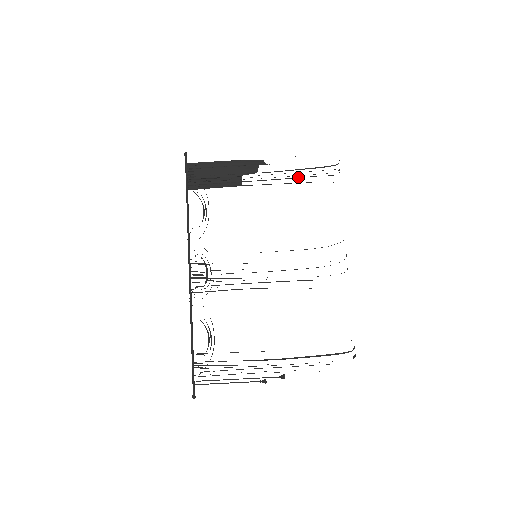
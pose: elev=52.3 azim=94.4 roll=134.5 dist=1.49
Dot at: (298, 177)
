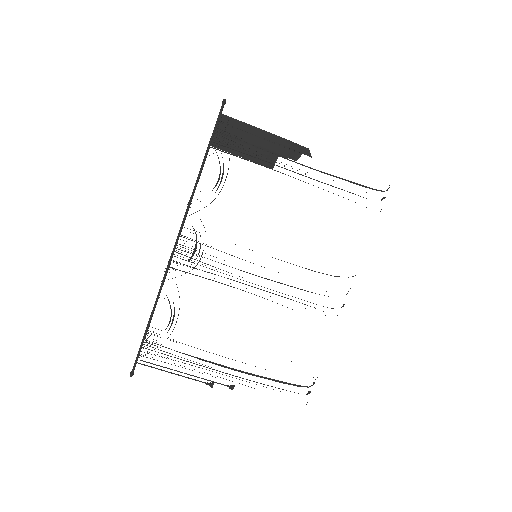
Dot at: occluded
